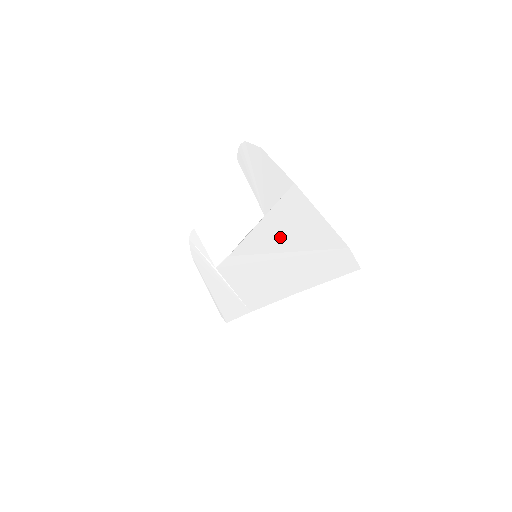
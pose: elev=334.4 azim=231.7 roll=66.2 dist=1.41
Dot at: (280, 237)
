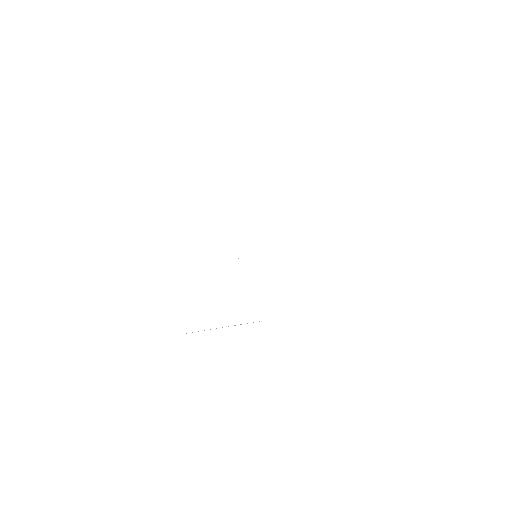
Dot at: (268, 214)
